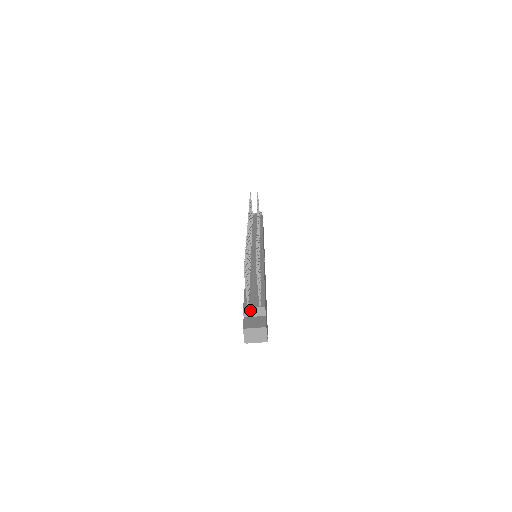
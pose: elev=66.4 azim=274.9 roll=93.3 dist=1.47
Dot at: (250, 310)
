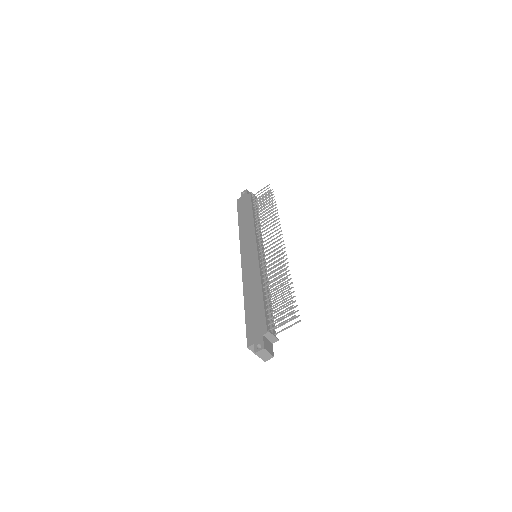
Dot at: (271, 335)
